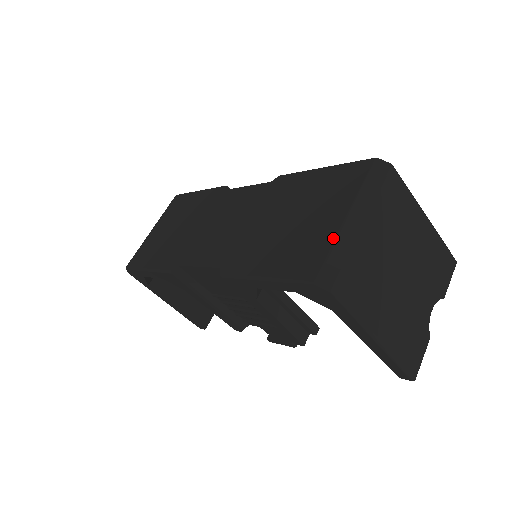
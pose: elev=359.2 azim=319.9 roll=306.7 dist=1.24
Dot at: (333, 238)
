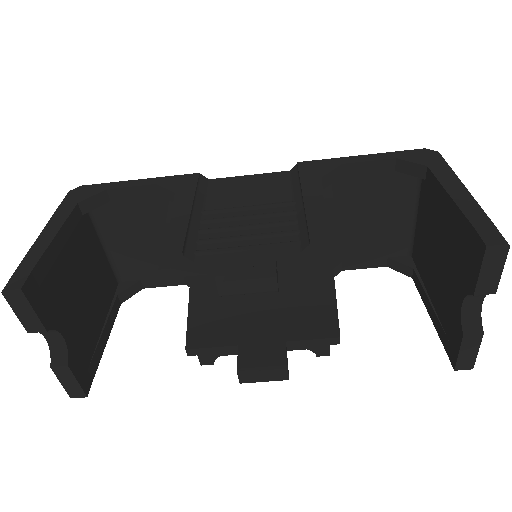
Dot at: occluded
